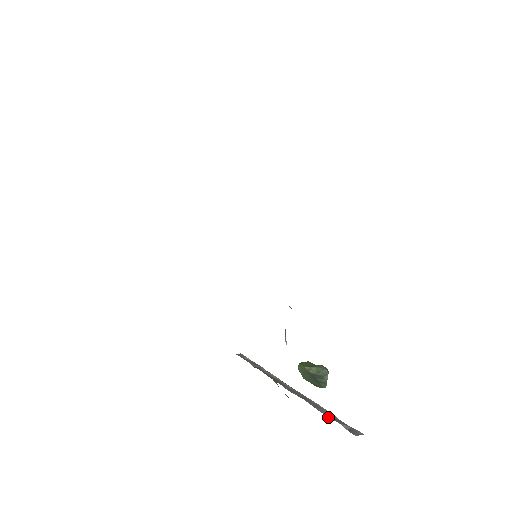
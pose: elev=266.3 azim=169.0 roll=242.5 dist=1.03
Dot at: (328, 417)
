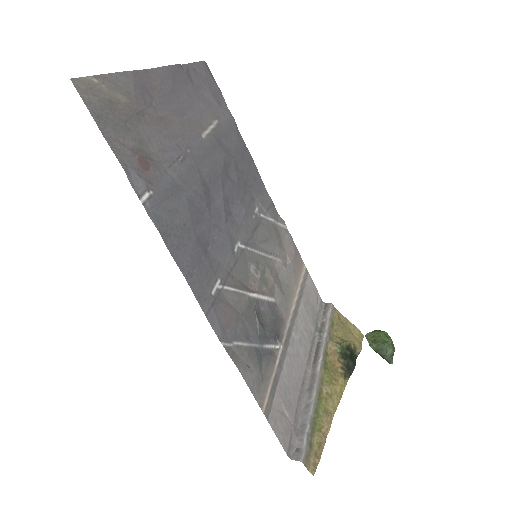
Dot at: (299, 425)
